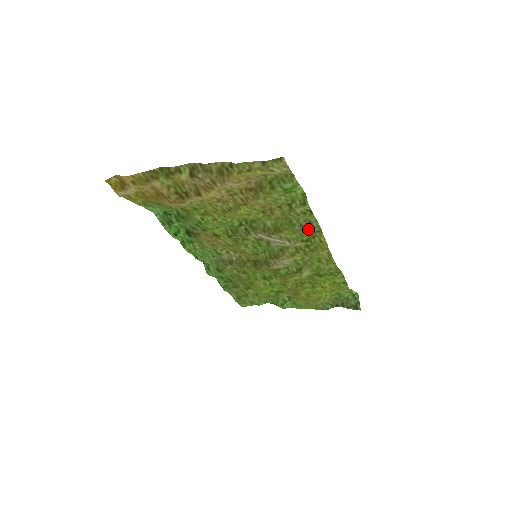
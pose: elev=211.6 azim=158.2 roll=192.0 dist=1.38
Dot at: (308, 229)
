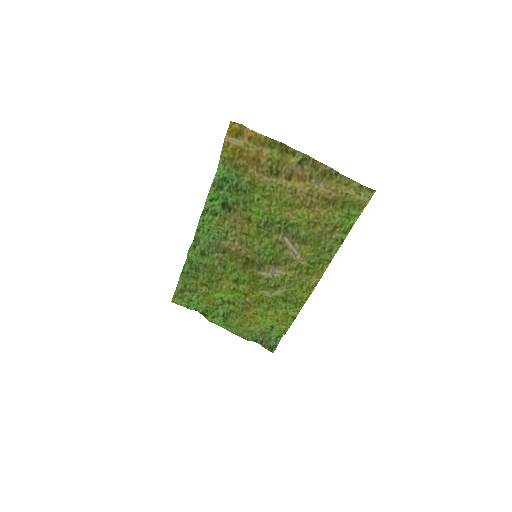
Dot at: (324, 254)
